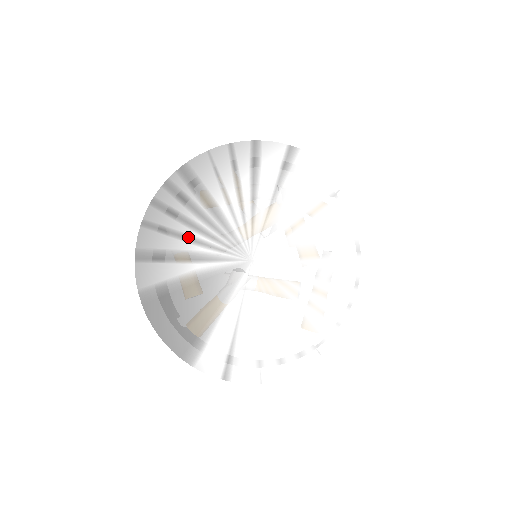
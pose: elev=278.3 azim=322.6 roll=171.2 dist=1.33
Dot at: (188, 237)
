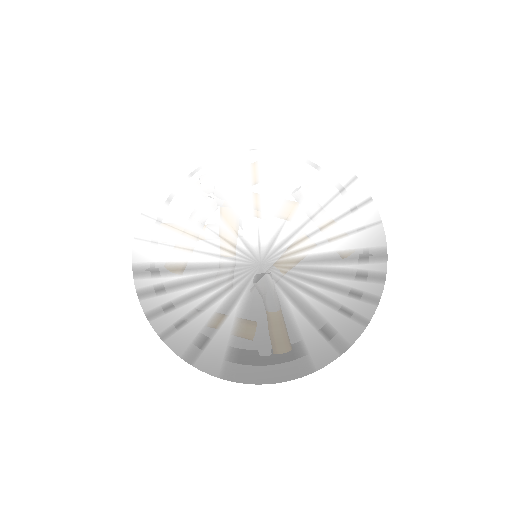
Dot at: (202, 306)
